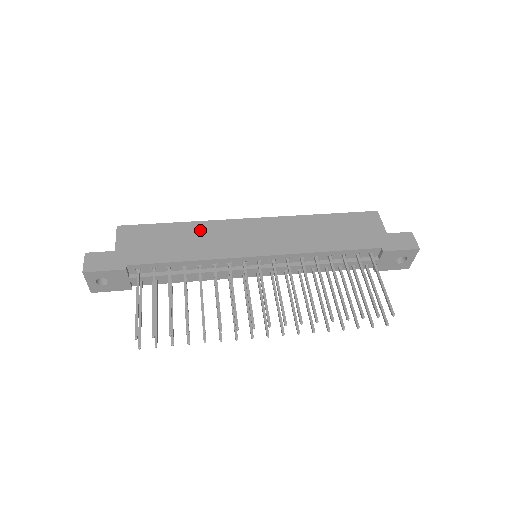
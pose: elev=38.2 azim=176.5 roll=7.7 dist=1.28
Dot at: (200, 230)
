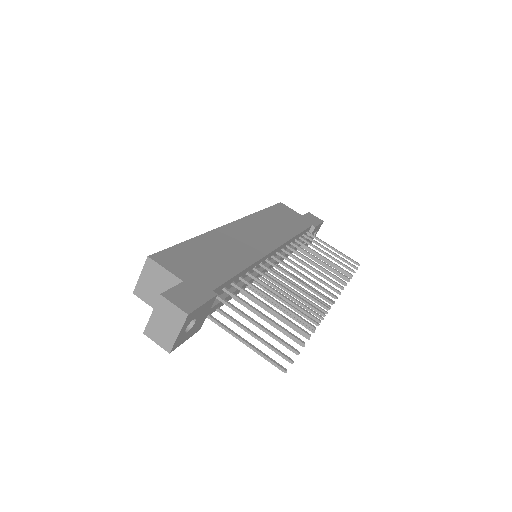
Dot at: (217, 240)
